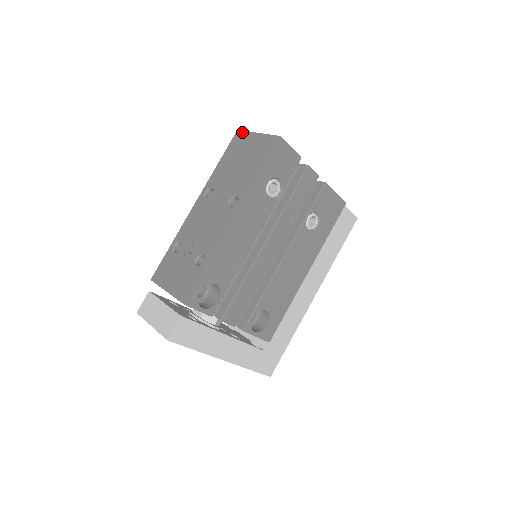
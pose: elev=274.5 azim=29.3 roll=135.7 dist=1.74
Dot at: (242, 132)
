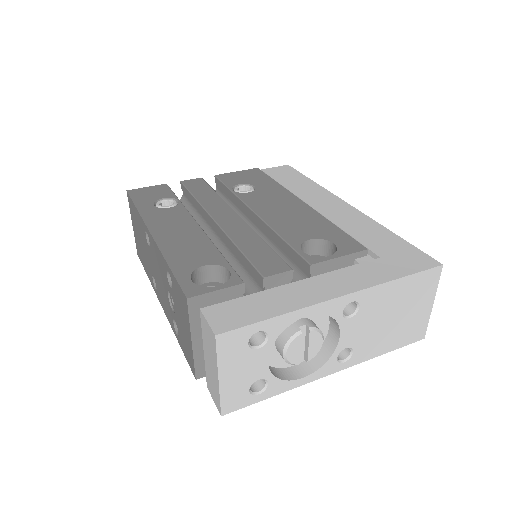
Dot at: (136, 247)
